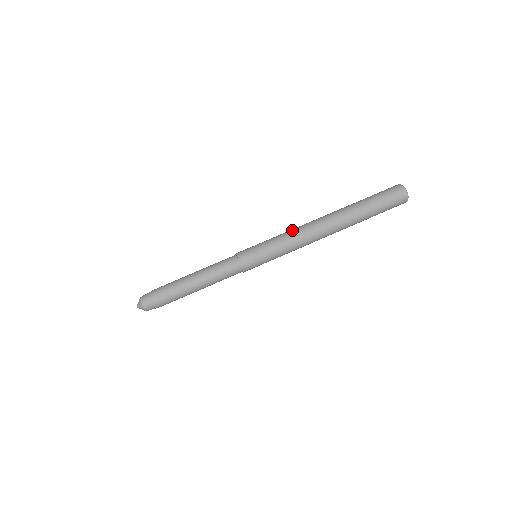
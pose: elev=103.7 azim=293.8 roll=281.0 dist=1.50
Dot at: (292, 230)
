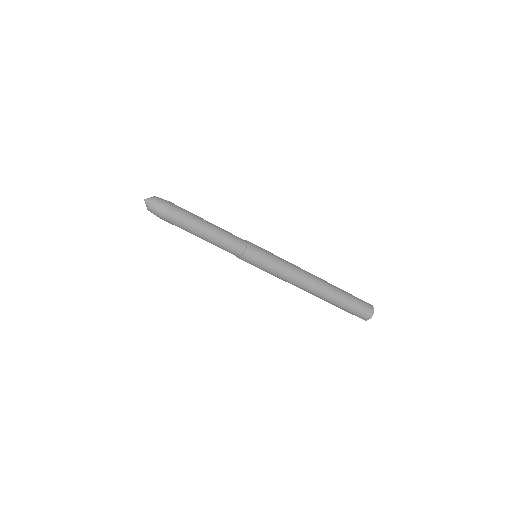
Dot at: (290, 278)
